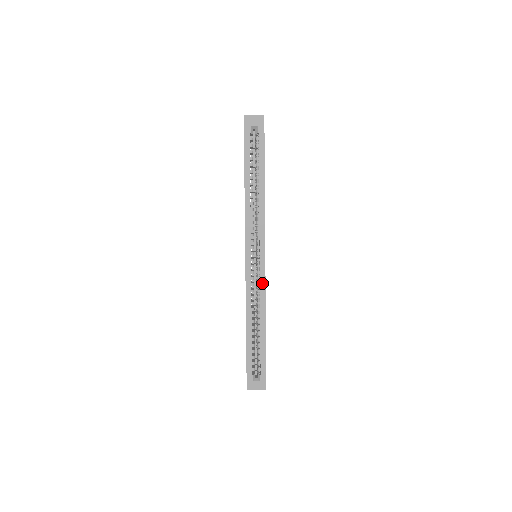
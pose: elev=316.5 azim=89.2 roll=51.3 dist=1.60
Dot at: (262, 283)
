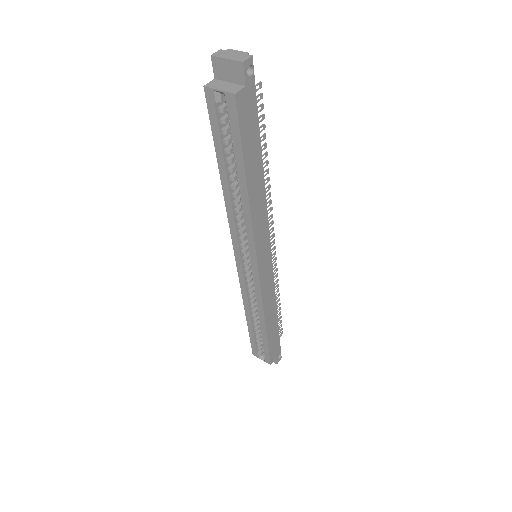
Dot at: (257, 292)
